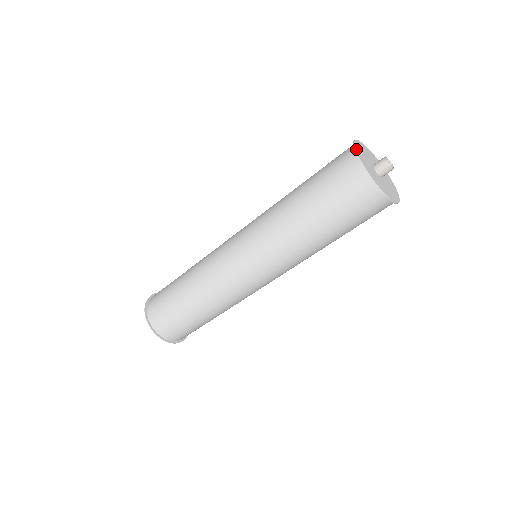
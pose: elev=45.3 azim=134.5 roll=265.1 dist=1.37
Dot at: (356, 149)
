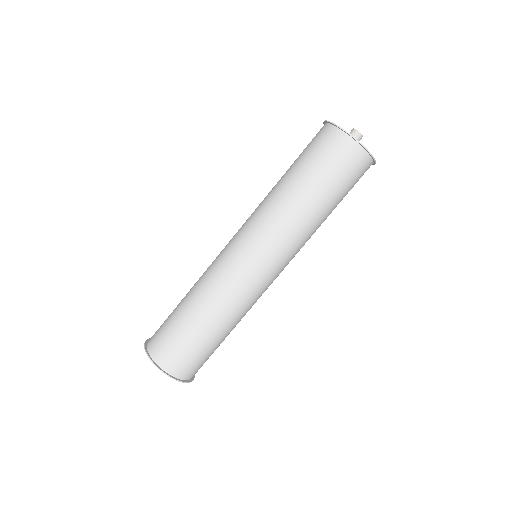
Dot at: occluded
